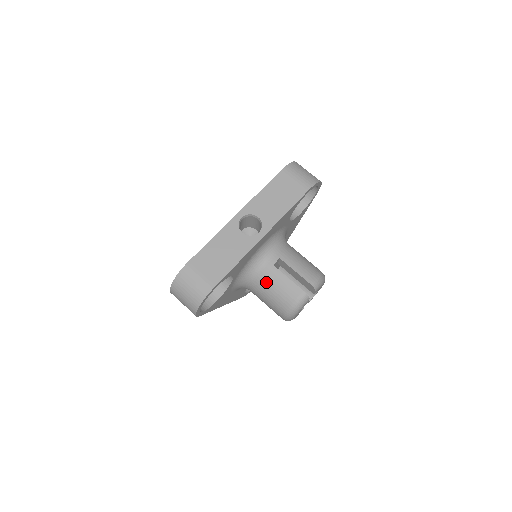
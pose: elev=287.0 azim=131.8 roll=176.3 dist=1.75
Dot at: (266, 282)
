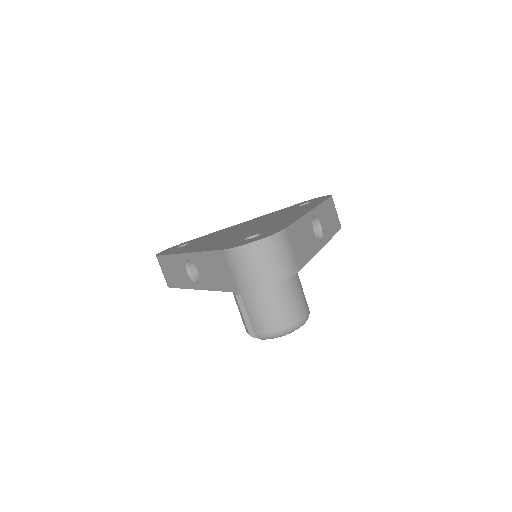
Dot at: occluded
